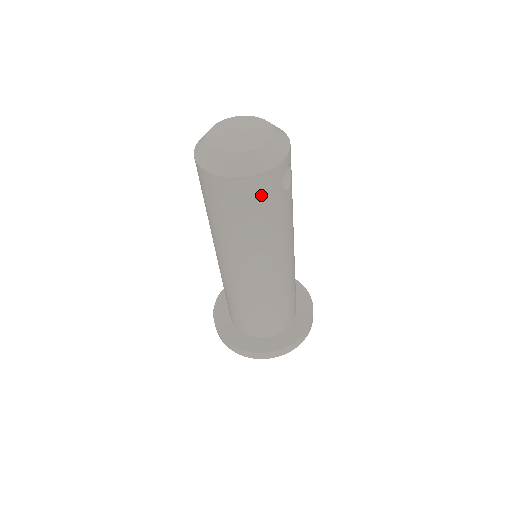
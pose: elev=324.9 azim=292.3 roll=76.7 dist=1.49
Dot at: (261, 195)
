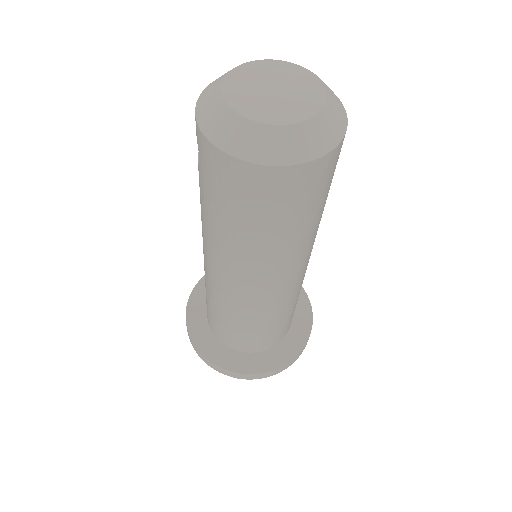
Dot at: (322, 182)
